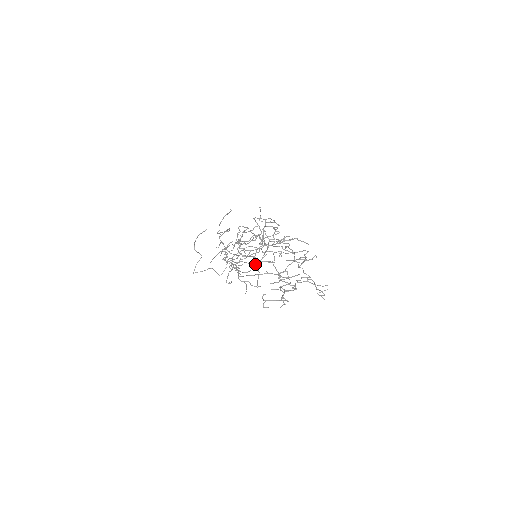
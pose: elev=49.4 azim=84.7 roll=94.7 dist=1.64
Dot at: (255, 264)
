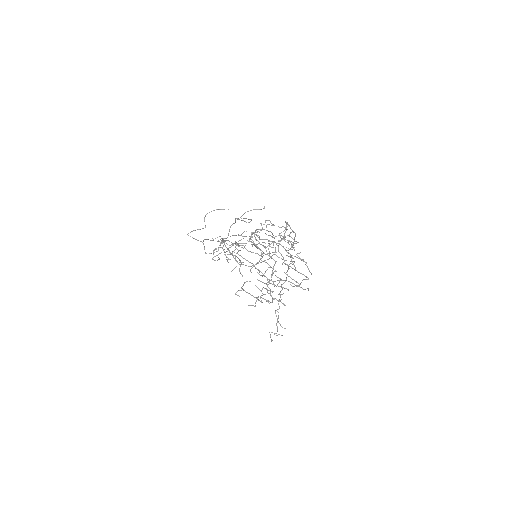
Dot at: (261, 253)
